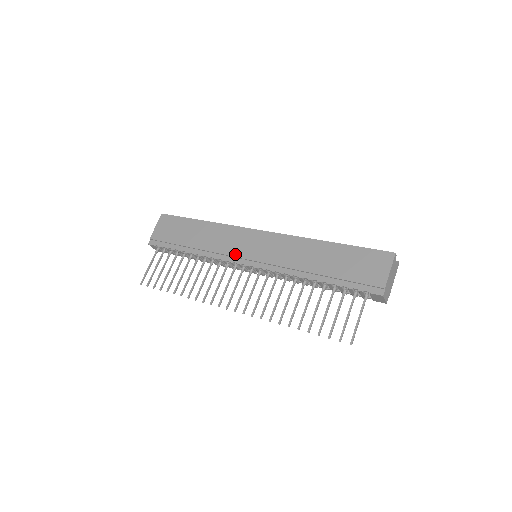
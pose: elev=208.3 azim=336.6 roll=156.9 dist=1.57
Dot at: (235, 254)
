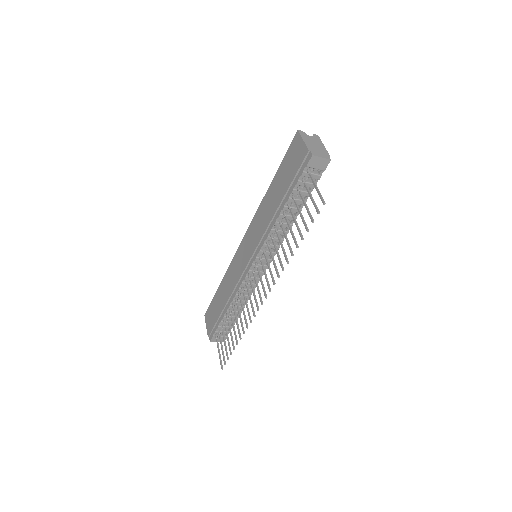
Dot at: (242, 270)
